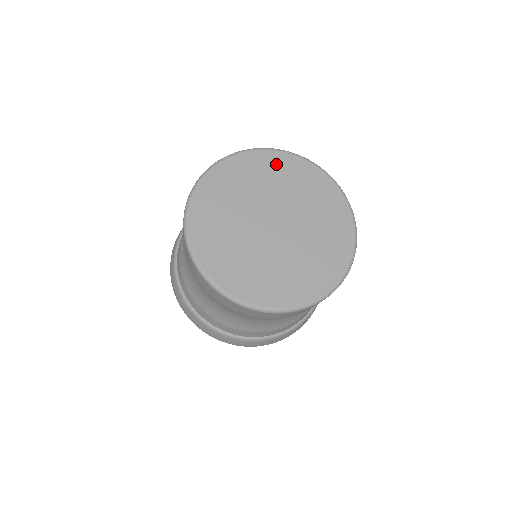
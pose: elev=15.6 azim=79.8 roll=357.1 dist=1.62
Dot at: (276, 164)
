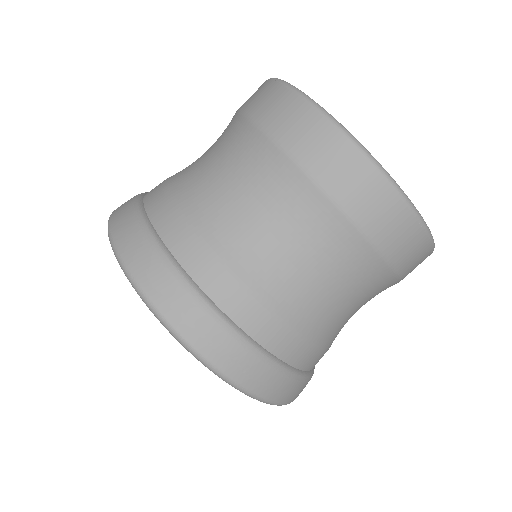
Dot at: occluded
